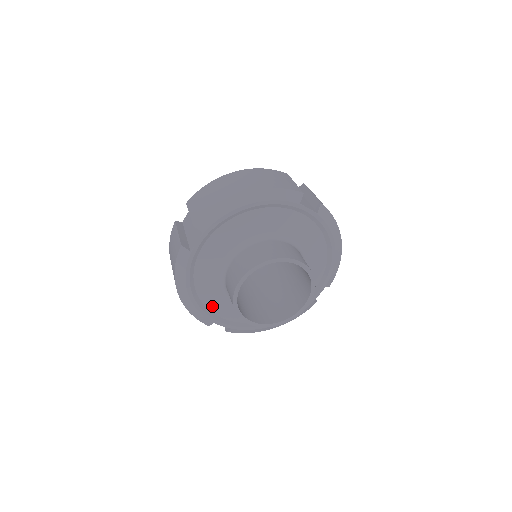
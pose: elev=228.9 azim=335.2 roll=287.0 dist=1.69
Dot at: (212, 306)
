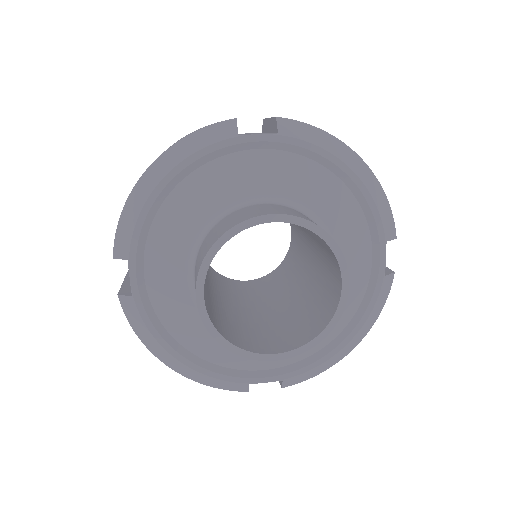
Dot at: (158, 235)
